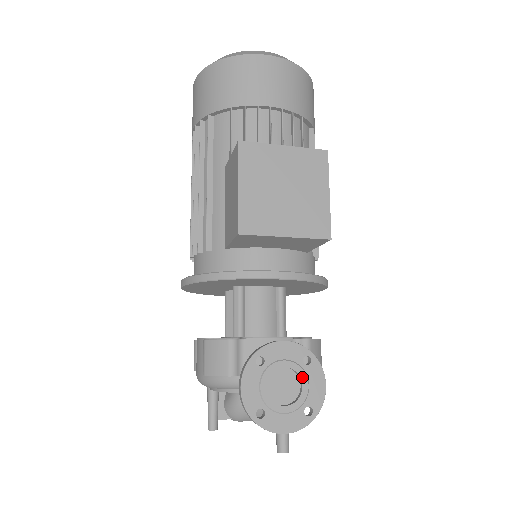
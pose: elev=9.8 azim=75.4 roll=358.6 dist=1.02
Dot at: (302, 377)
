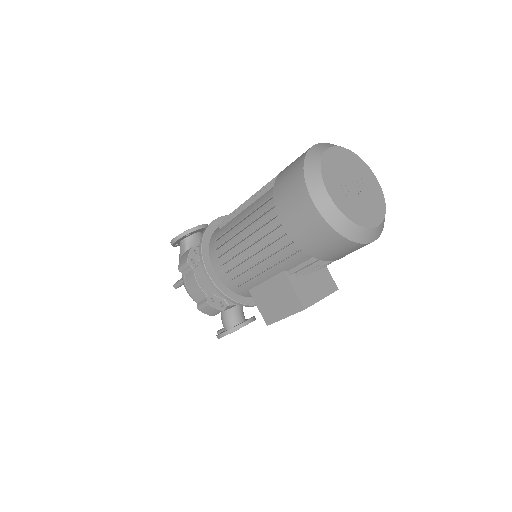
Dot at: occluded
